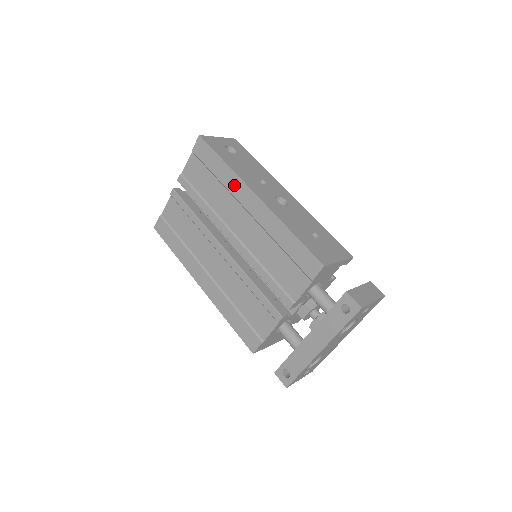
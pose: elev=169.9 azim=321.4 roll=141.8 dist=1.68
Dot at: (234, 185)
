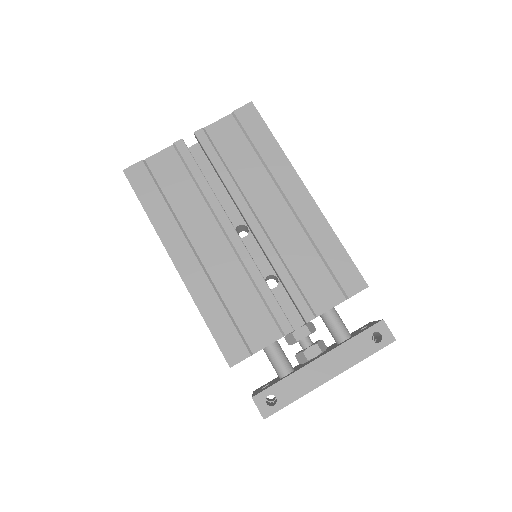
Dot at: (281, 169)
